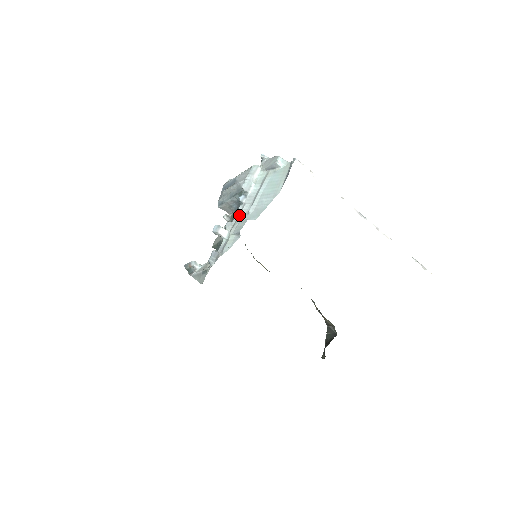
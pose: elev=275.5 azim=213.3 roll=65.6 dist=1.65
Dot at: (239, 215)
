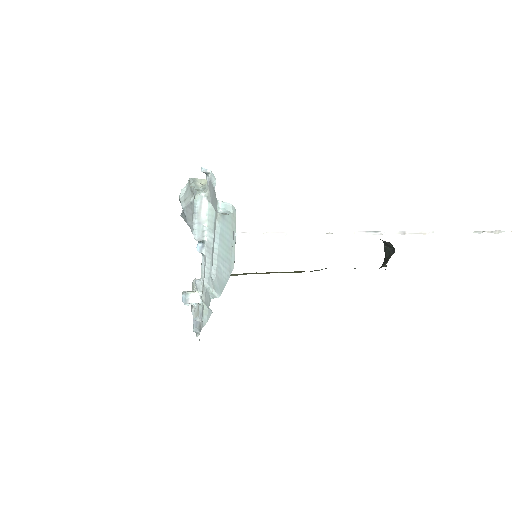
Dot at: (204, 275)
